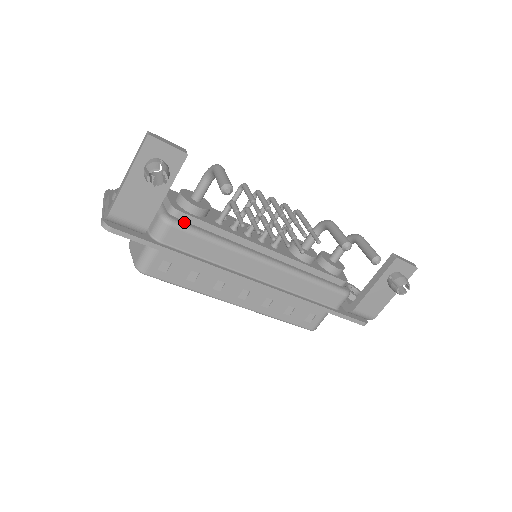
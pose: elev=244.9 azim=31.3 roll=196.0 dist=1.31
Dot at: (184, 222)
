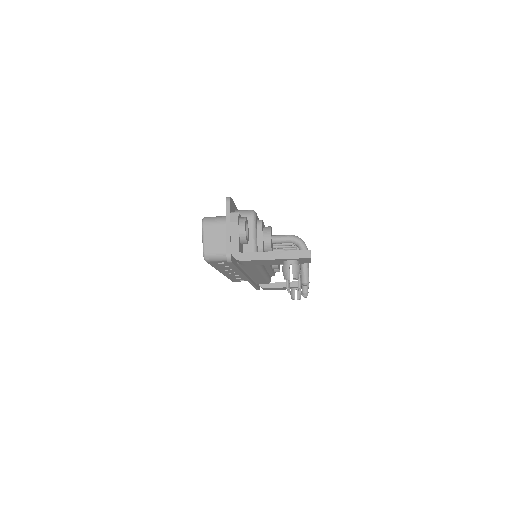
Dot at: occluded
